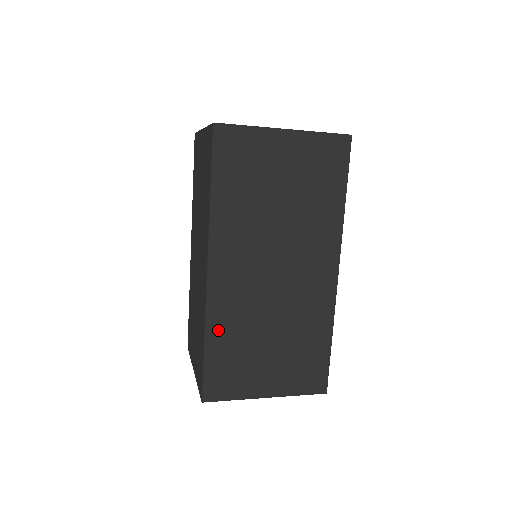
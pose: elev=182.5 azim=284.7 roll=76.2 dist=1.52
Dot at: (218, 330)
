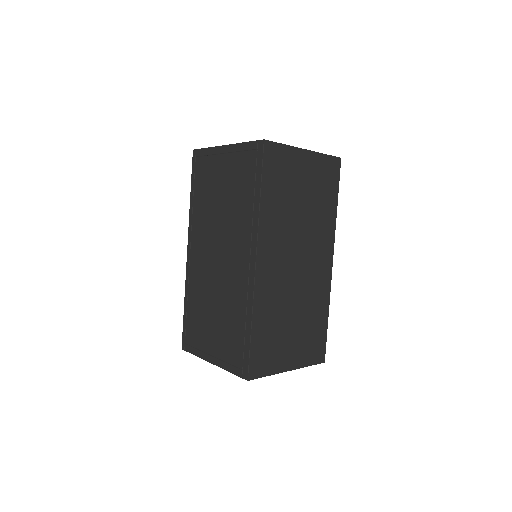
Dot at: (261, 314)
